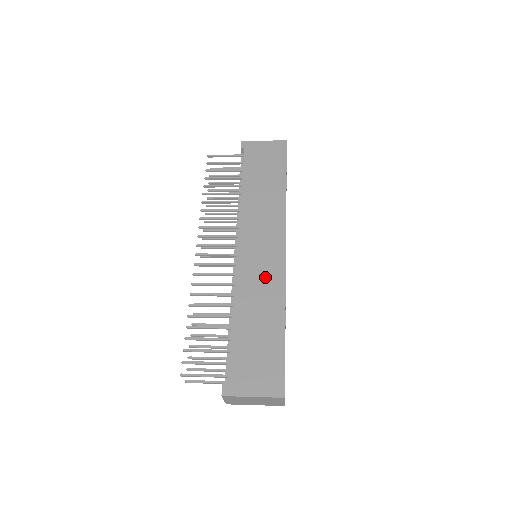
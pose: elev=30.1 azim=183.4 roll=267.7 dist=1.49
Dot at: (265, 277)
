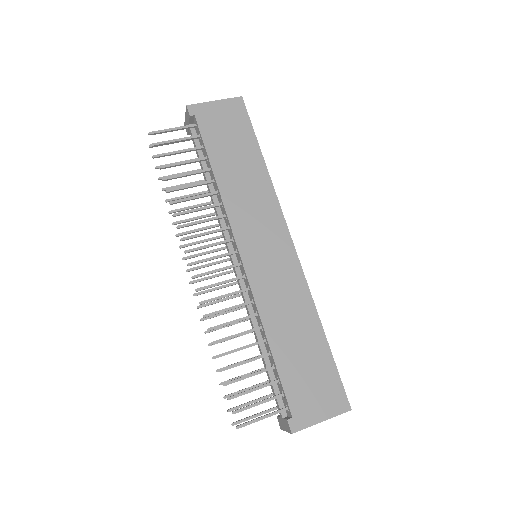
Dot at: (284, 284)
